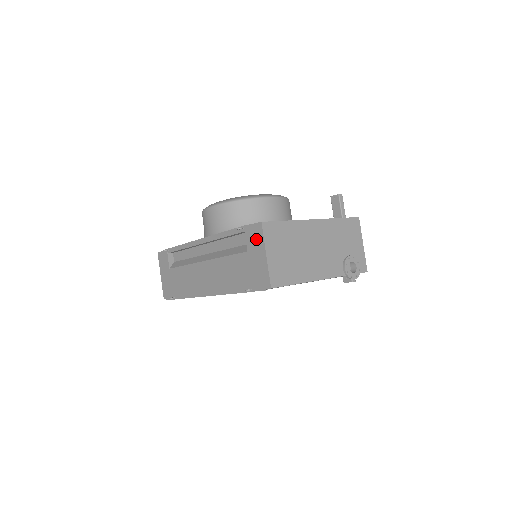
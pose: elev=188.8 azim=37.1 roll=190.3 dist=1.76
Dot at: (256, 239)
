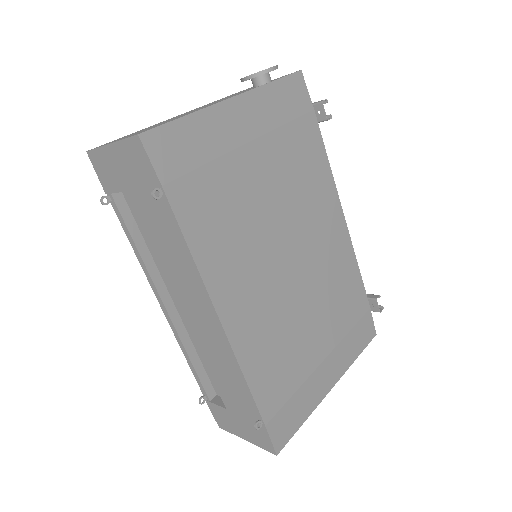
Dot at: (105, 167)
